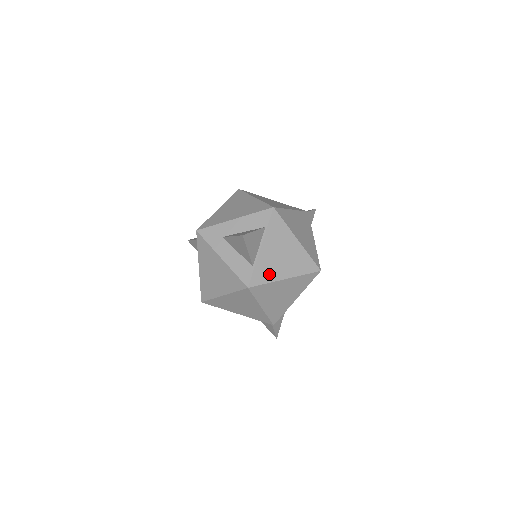
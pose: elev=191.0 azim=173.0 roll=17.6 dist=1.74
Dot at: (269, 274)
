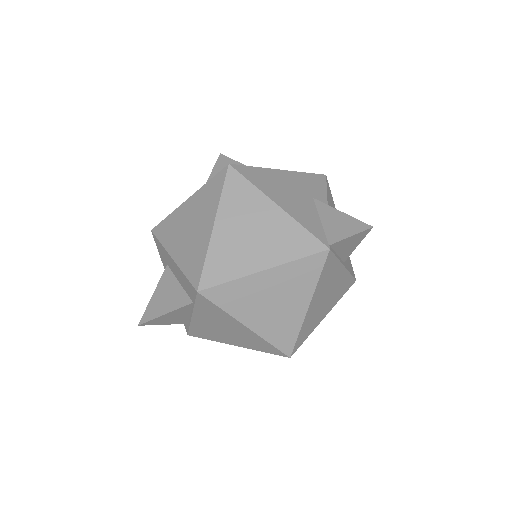
Dot at: (211, 336)
